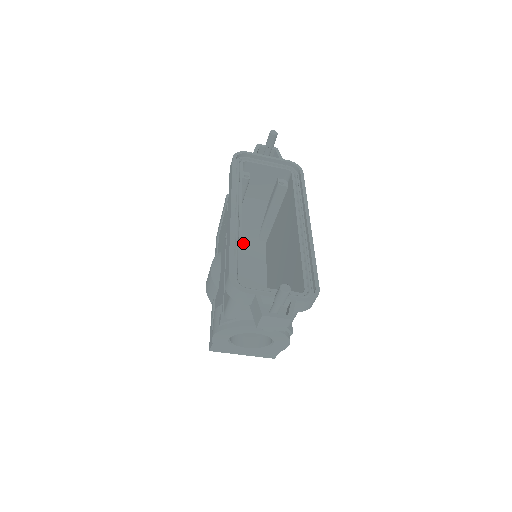
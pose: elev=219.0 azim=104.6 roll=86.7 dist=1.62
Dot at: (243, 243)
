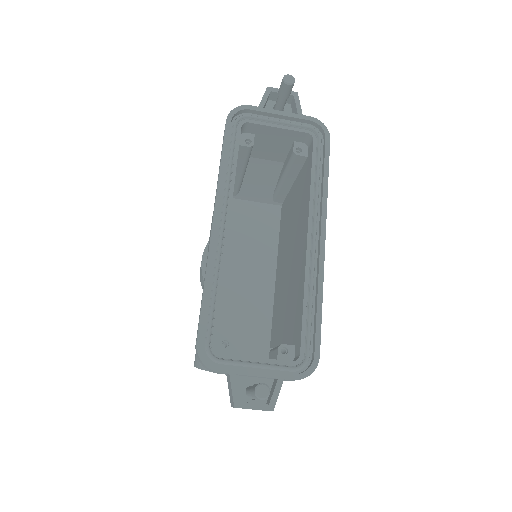
Dot at: (252, 205)
